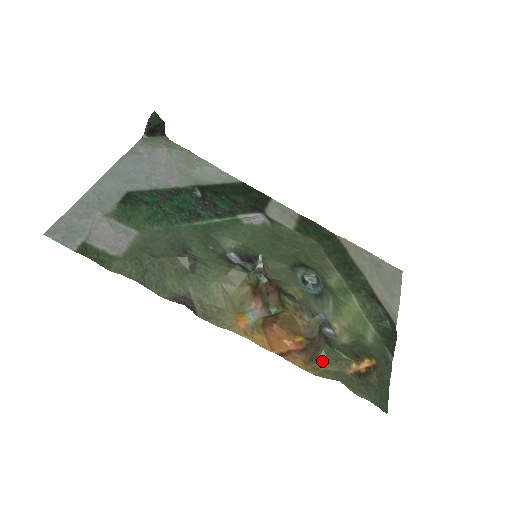
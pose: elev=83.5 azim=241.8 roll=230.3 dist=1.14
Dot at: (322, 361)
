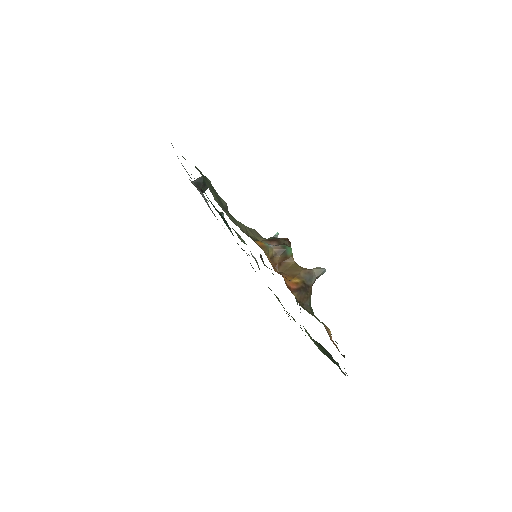
Dot at: (307, 310)
